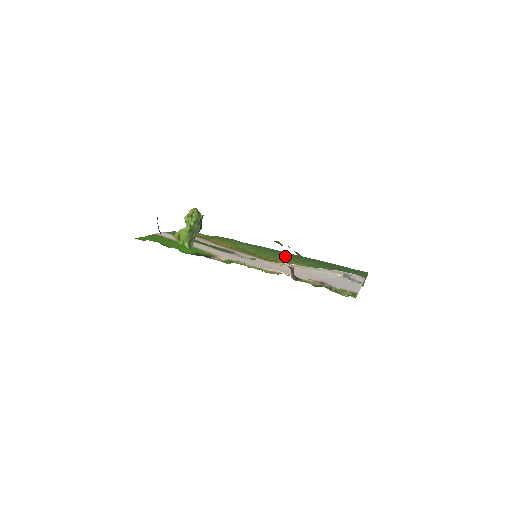
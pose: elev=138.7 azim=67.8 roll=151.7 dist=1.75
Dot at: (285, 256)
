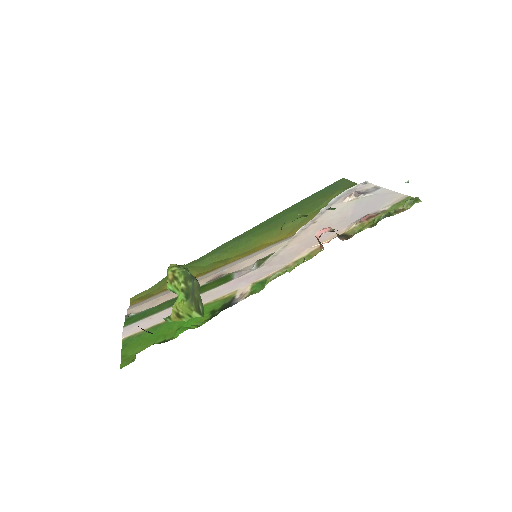
Dot at: (259, 232)
